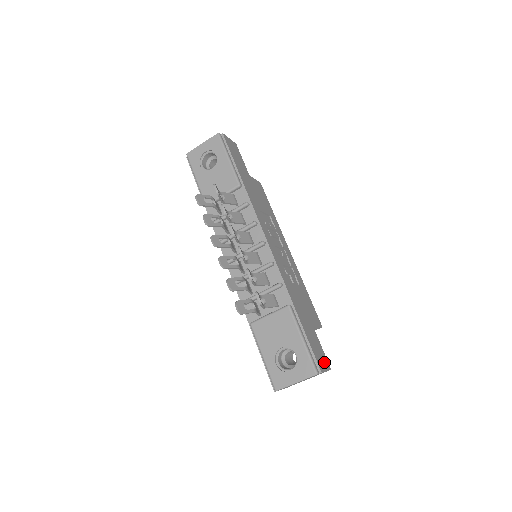
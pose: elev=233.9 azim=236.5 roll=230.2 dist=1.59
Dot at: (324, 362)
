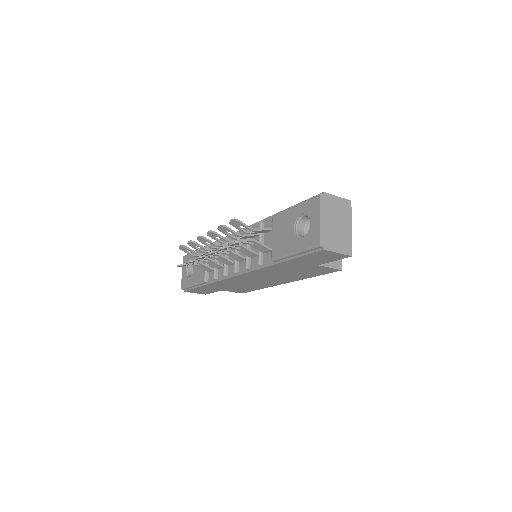
Dot at: occluded
